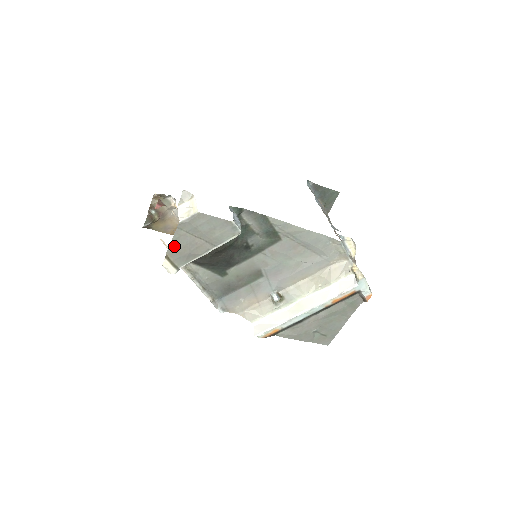
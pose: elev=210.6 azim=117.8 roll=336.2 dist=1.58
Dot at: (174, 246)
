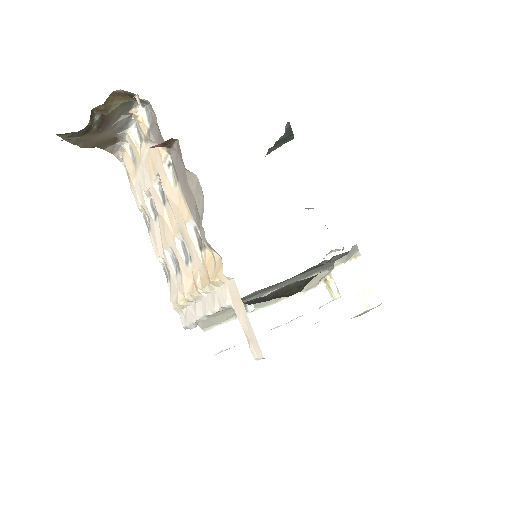
Dot at: occluded
